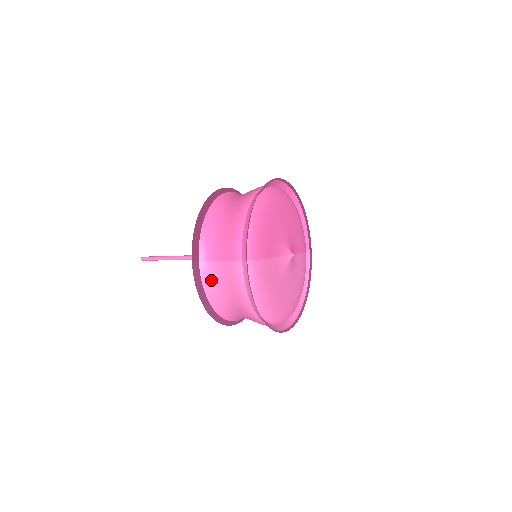
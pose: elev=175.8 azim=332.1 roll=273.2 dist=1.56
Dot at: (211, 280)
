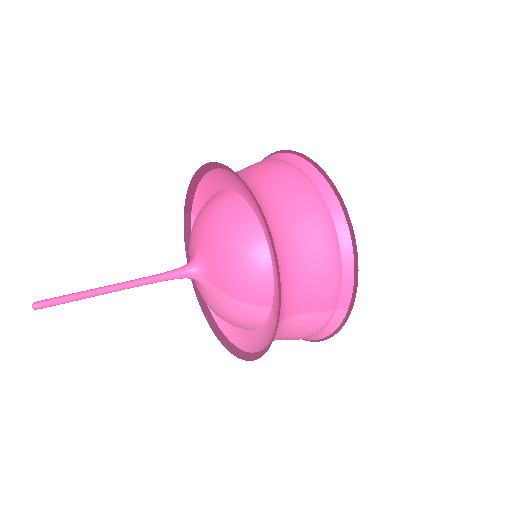
Dot at: (278, 334)
